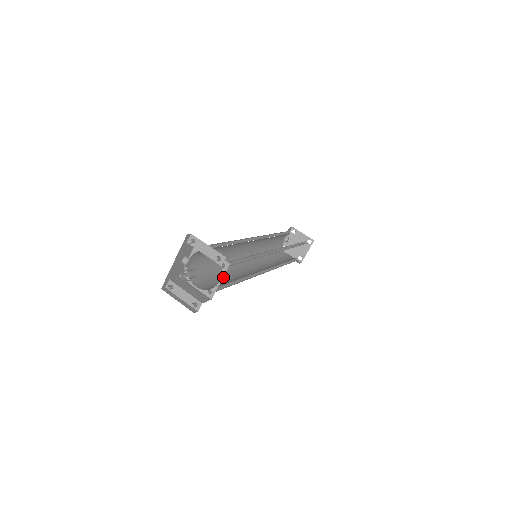
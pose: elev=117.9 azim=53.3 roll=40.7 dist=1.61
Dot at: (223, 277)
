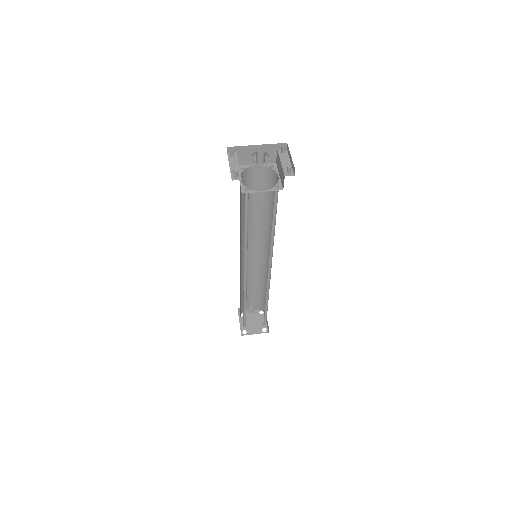
Dot at: occluded
